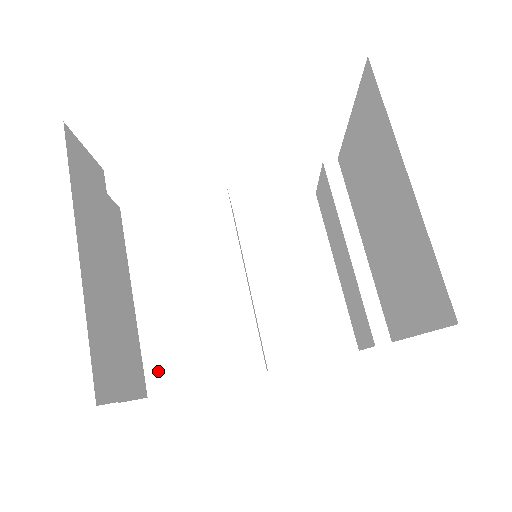
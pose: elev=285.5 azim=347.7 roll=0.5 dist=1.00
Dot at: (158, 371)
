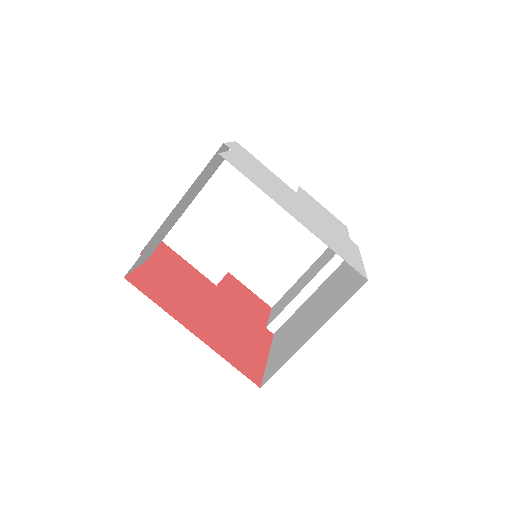
Dot at: (175, 235)
